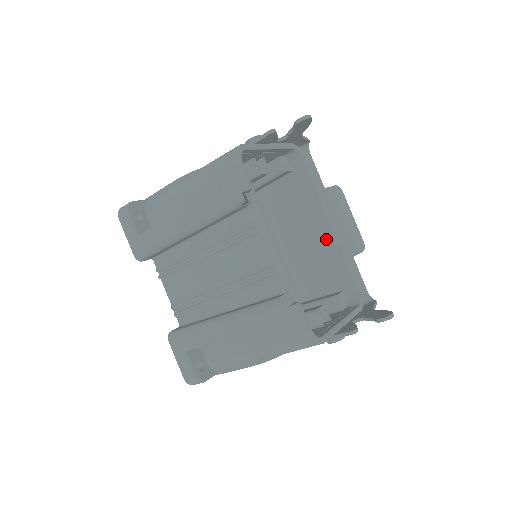
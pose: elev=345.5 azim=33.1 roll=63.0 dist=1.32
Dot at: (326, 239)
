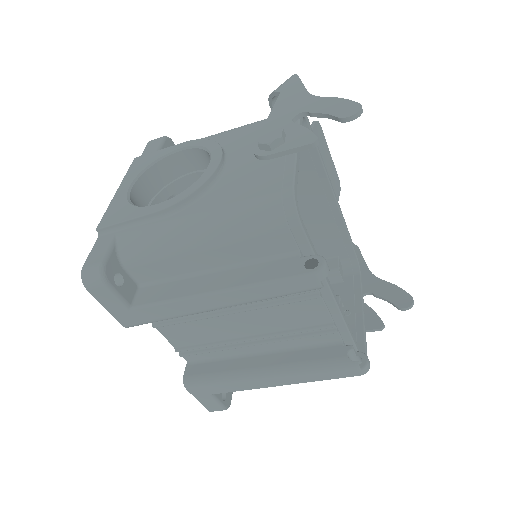
Dot at: (326, 212)
